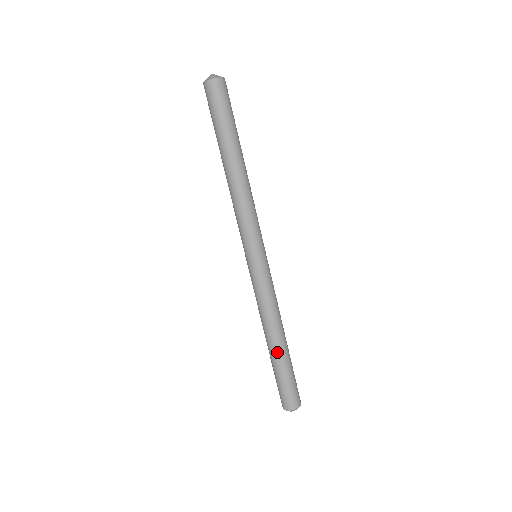
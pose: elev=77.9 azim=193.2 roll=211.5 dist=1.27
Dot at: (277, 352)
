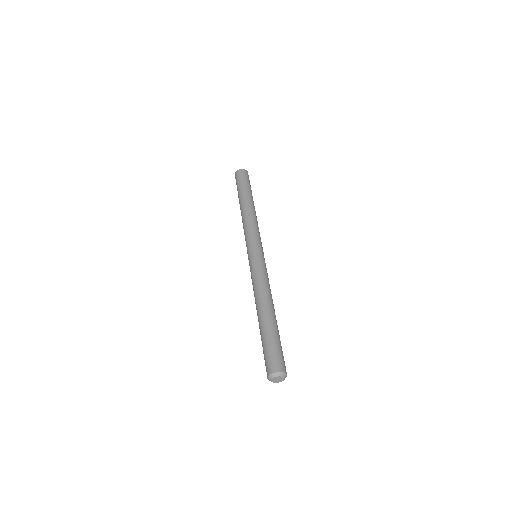
Dot at: (270, 316)
